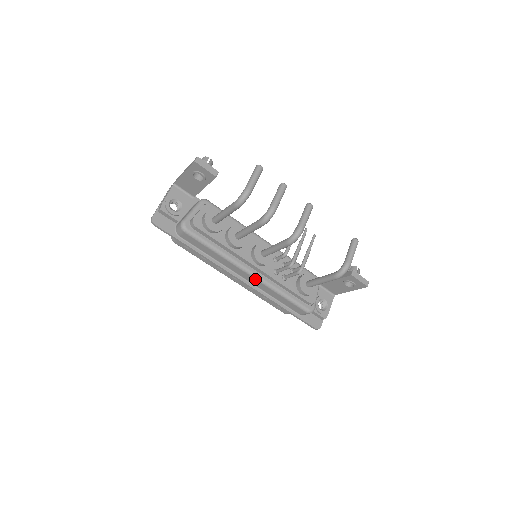
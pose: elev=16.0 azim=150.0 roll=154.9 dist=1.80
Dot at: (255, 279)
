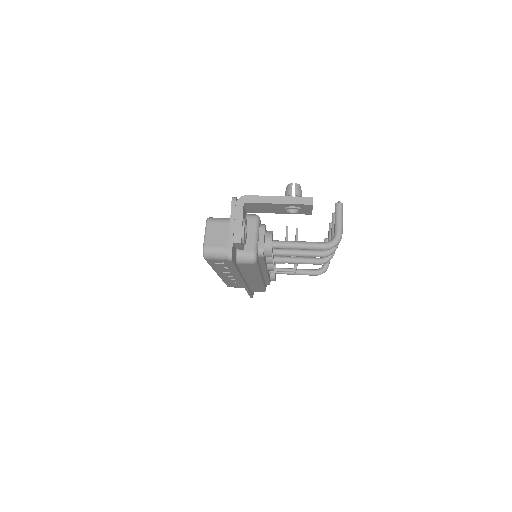
Dot at: (259, 282)
